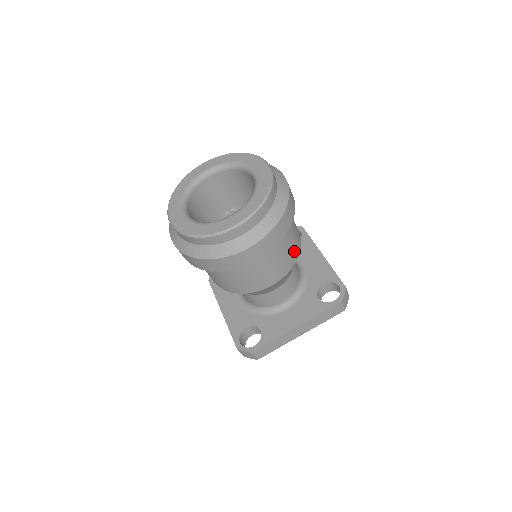
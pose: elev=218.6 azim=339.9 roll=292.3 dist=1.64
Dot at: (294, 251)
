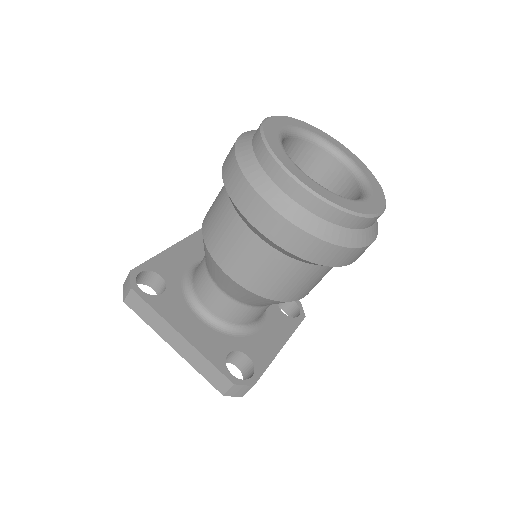
Dot at: occluded
